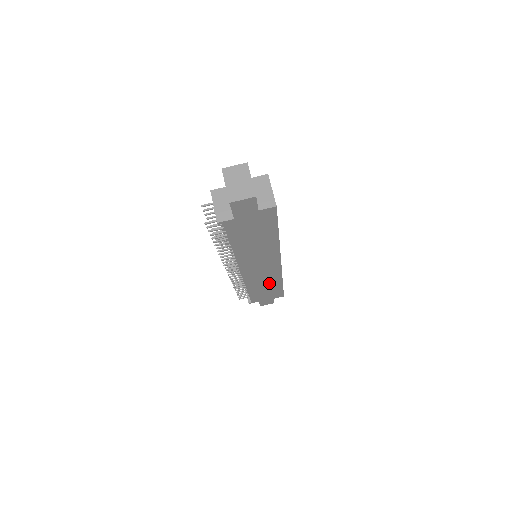
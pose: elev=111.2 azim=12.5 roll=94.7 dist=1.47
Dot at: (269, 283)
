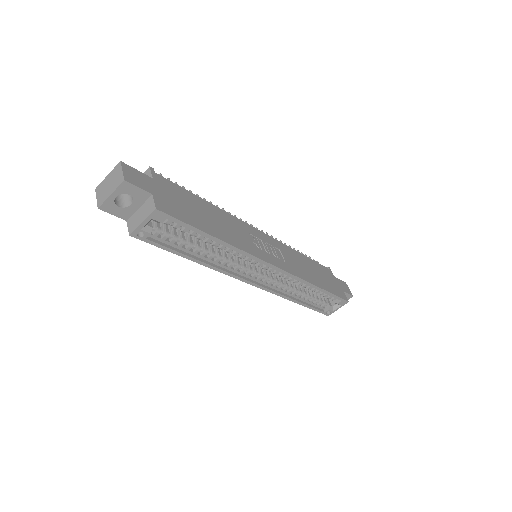
Dot at: occluded
